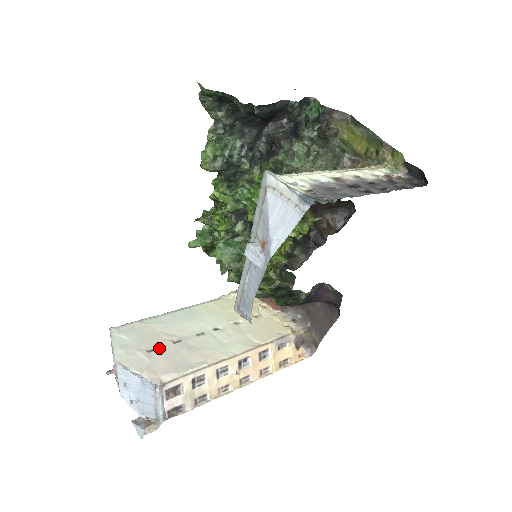
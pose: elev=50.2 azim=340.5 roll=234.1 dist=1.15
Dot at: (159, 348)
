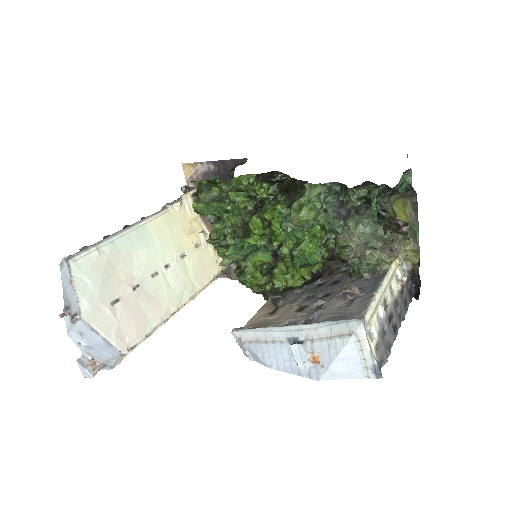
Dot at: (122, 299)
